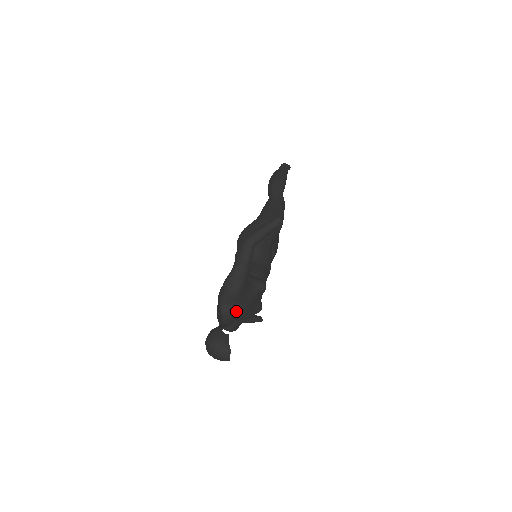
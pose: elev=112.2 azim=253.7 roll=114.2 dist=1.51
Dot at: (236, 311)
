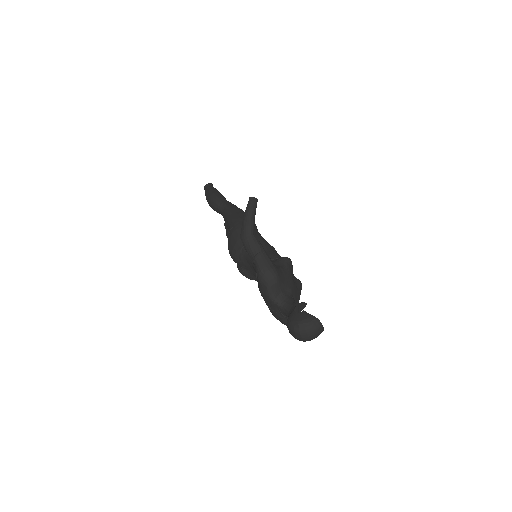
Dot at: (288, 295)
